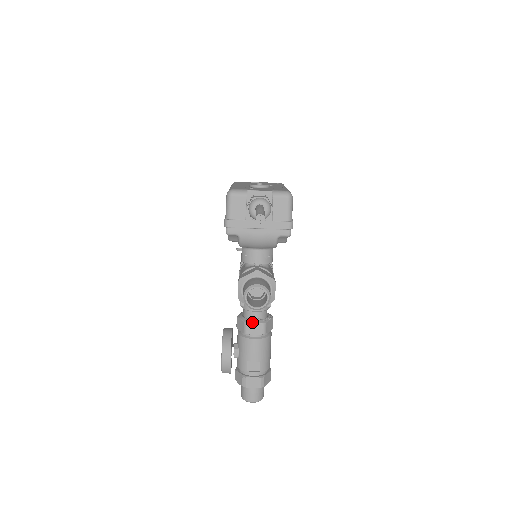
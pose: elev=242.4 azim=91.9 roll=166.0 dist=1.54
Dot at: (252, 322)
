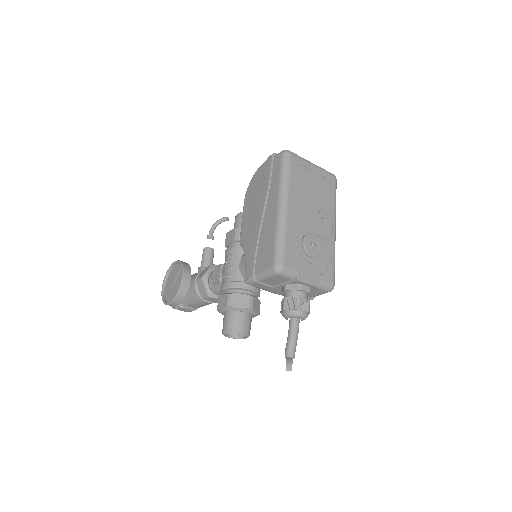
Dot at: (215, 298)
